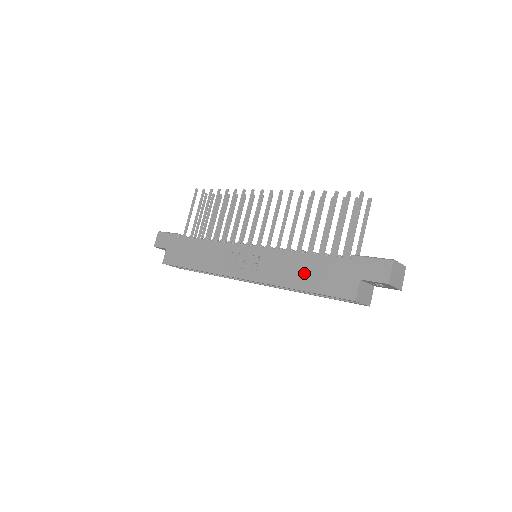
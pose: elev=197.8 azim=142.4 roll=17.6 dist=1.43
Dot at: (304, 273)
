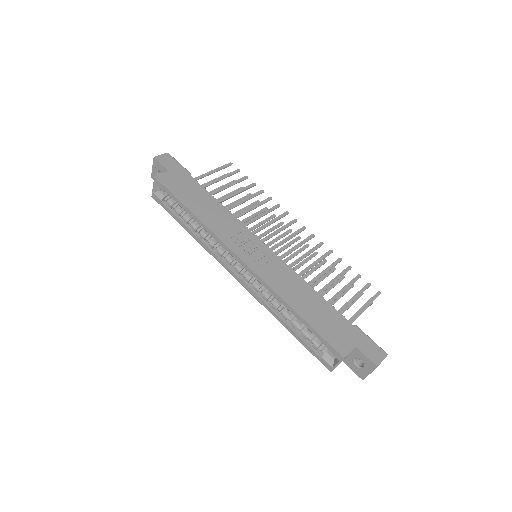
Dot at: (308, 304)
